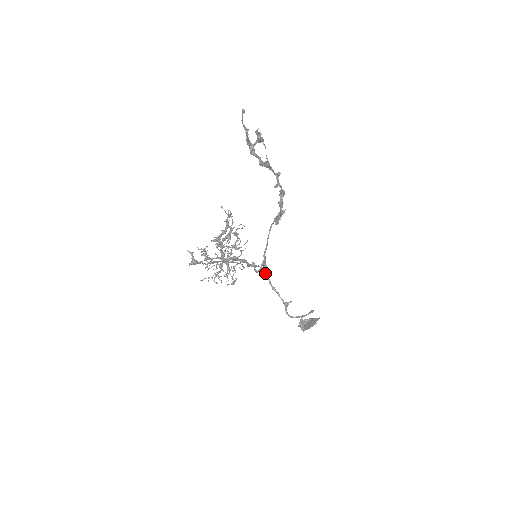
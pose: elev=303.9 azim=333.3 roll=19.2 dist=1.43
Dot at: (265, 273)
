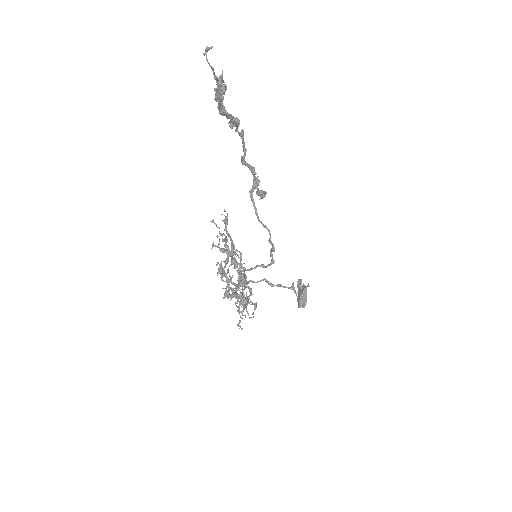
Dot at: occluded
